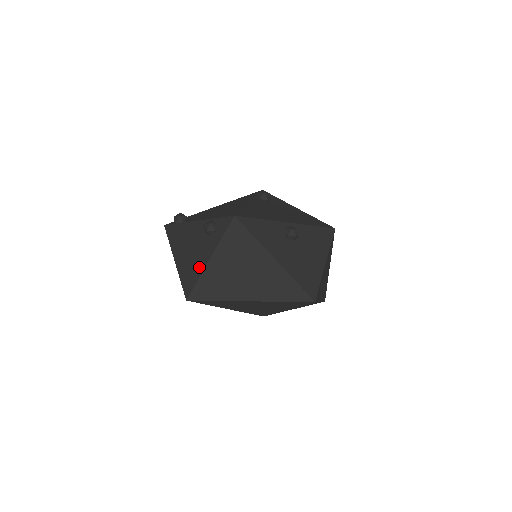
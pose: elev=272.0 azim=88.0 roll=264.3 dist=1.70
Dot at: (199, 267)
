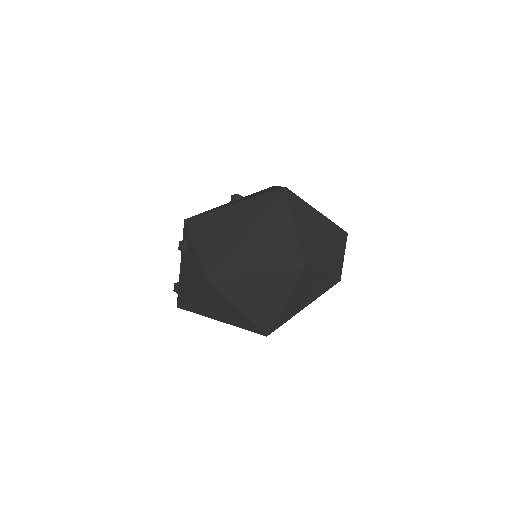
Dot at: (195, 261)
